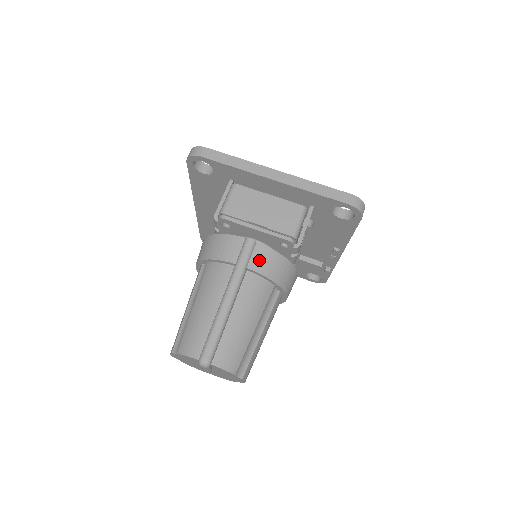
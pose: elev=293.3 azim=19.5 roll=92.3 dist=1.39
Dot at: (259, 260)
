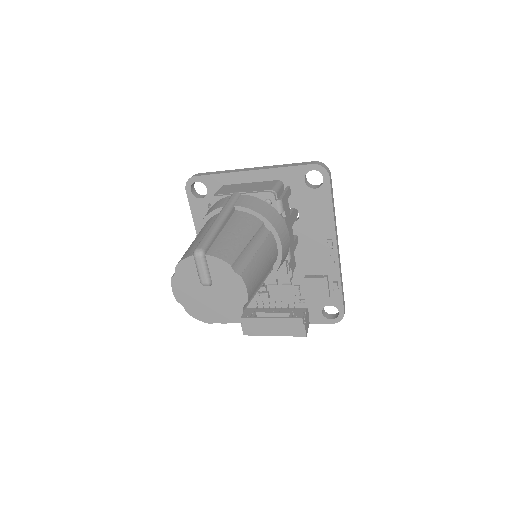
Dot at: (244, 202)
